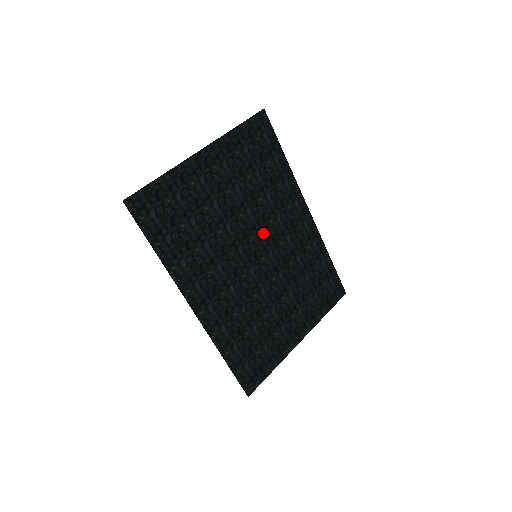
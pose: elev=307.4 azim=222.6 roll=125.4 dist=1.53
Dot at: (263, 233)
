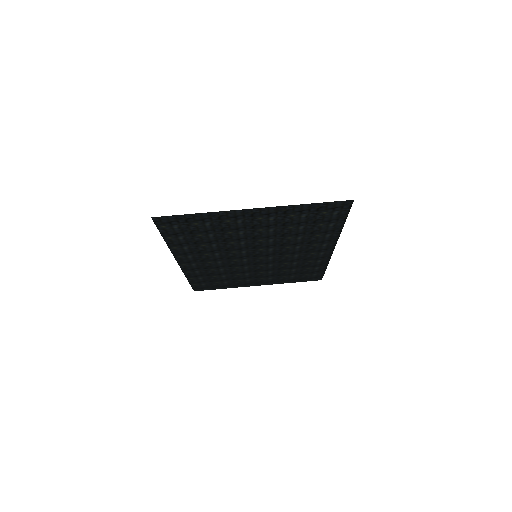
Dot at: (274, 249)
